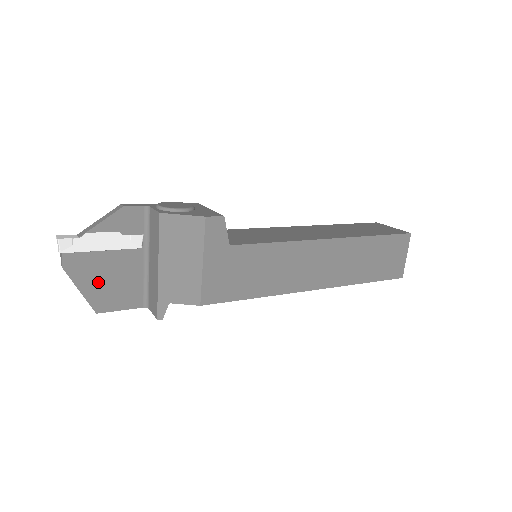
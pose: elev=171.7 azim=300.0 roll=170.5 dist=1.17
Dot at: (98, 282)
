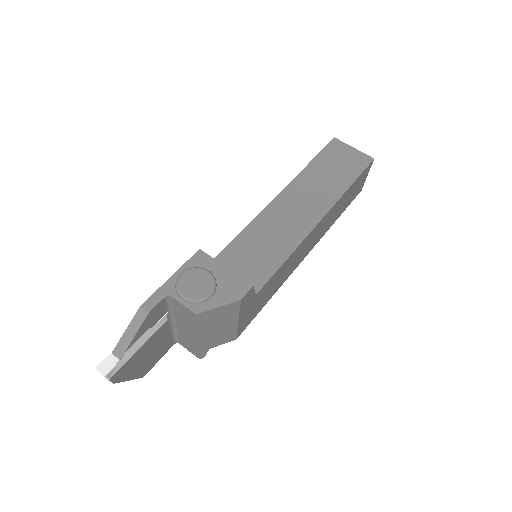
Dot at: (140, 364)
